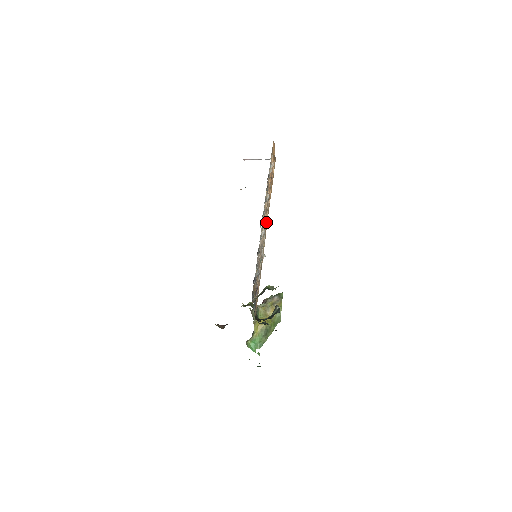
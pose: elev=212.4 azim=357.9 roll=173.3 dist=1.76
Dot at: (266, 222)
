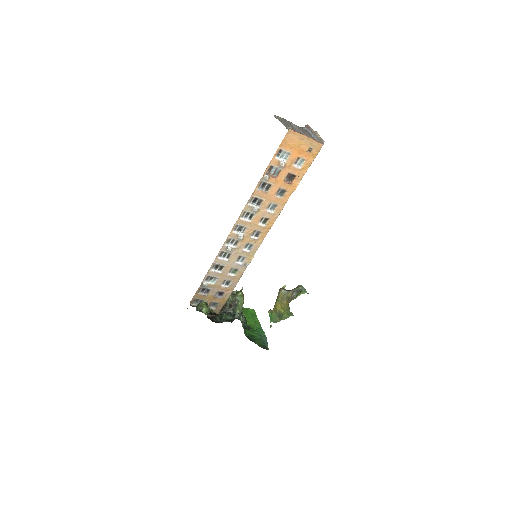
Dot at: (261, 231)
